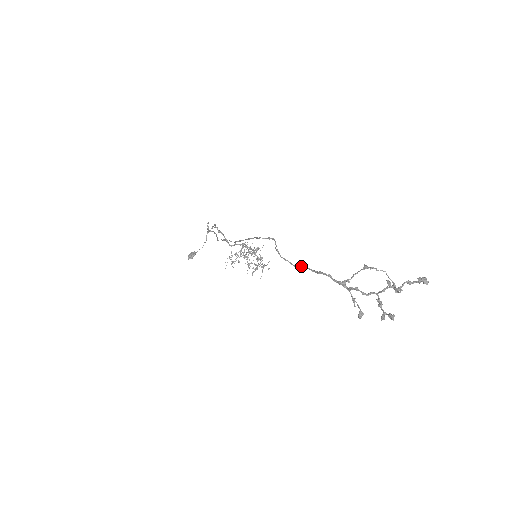
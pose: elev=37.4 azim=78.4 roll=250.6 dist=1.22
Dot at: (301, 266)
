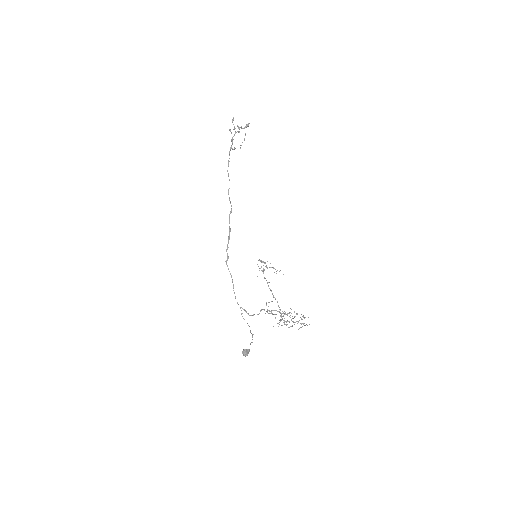
Dot at: (228, 175)
